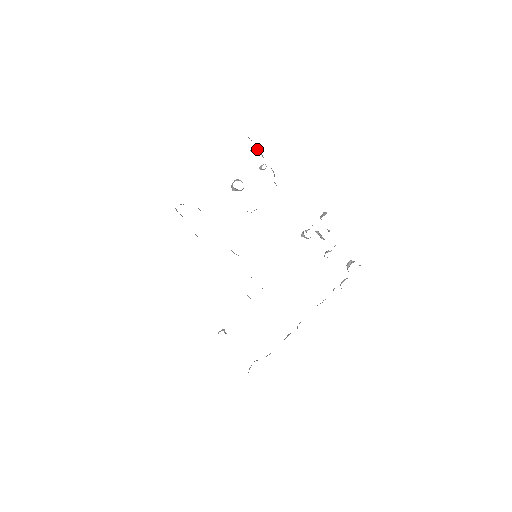
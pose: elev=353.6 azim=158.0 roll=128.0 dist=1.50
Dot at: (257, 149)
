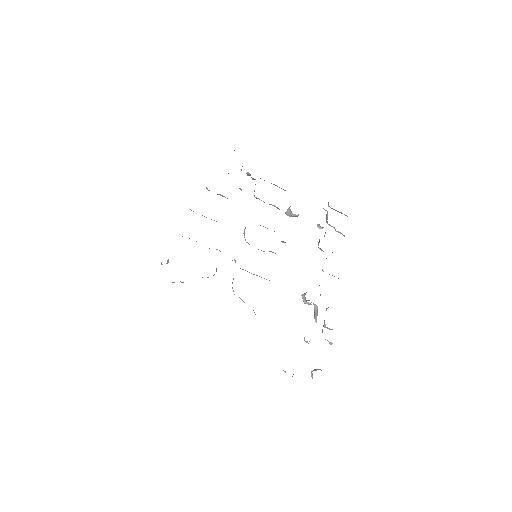
Dot at: occluded
